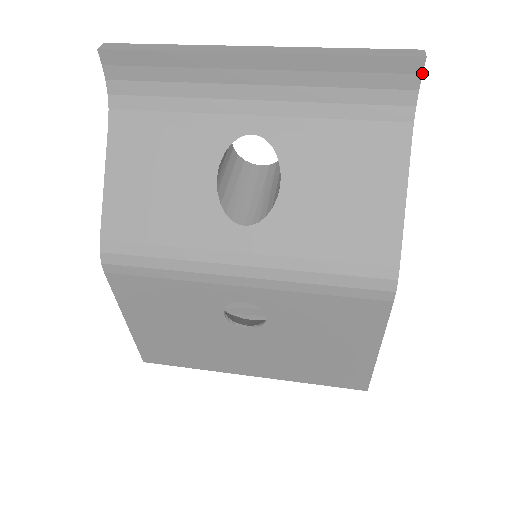
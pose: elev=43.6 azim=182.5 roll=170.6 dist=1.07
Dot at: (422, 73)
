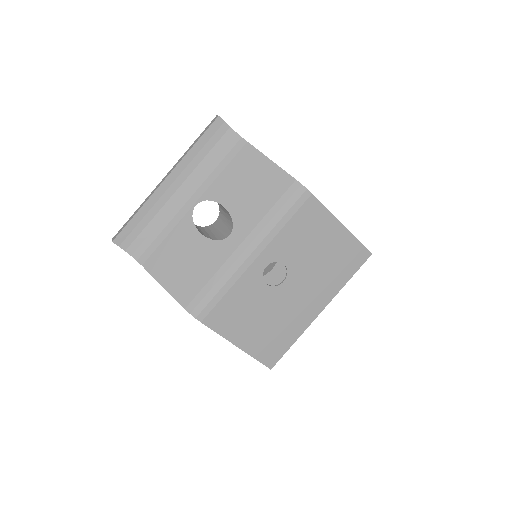
Dot at: (224, 121)
